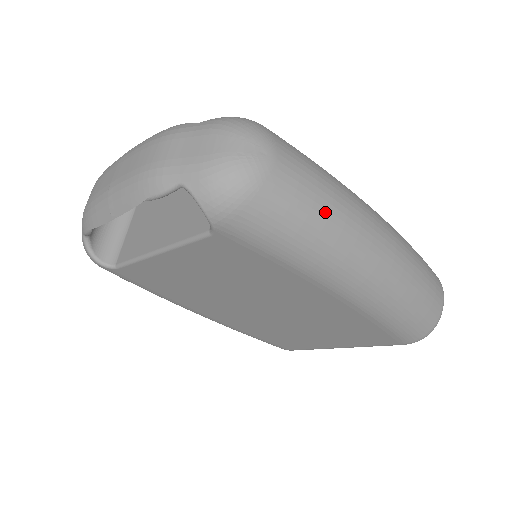
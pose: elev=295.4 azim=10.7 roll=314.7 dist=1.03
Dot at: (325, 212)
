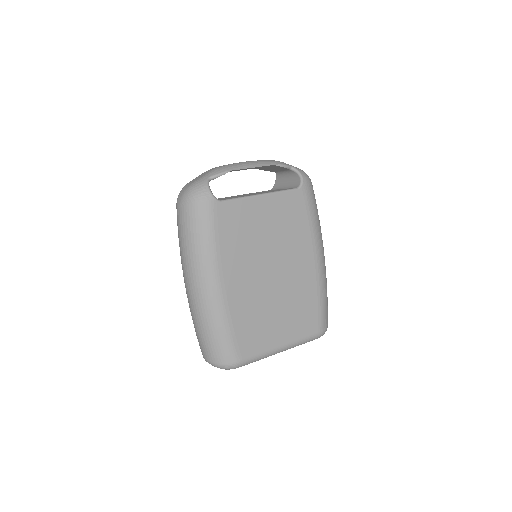
Dot at: occluded
